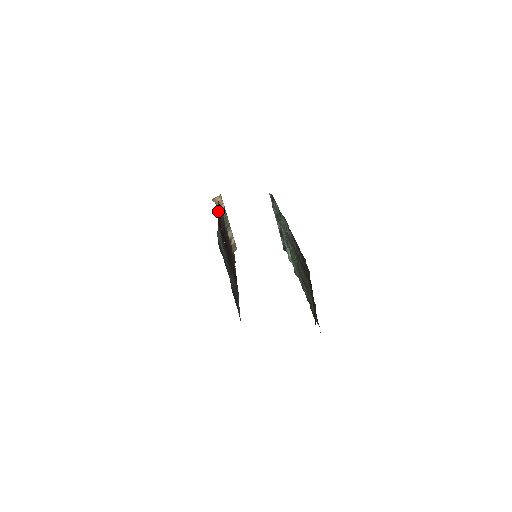
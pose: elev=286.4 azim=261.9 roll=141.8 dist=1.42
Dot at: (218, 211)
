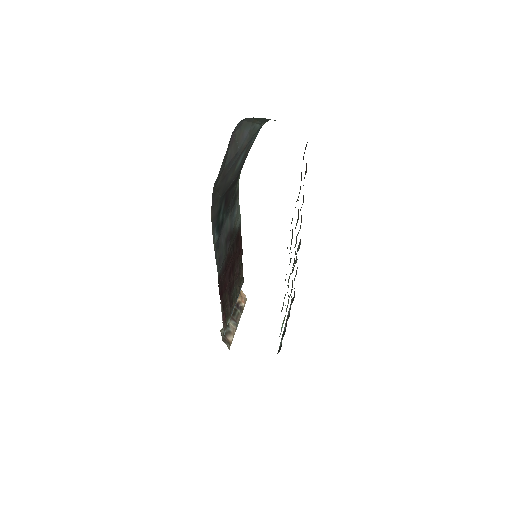
Dot at: (242, 264)
